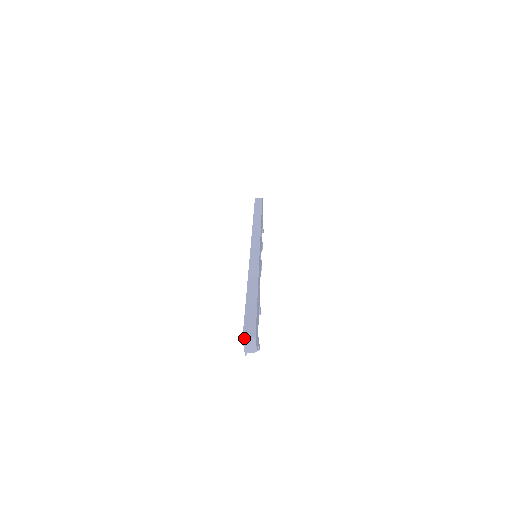
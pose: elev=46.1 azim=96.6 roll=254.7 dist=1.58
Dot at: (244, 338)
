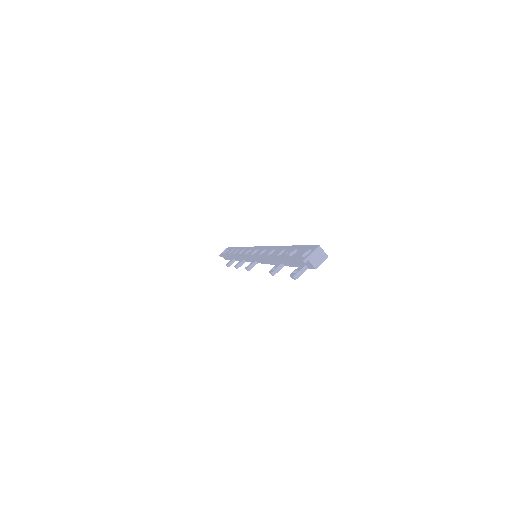
Dot at: occluded
